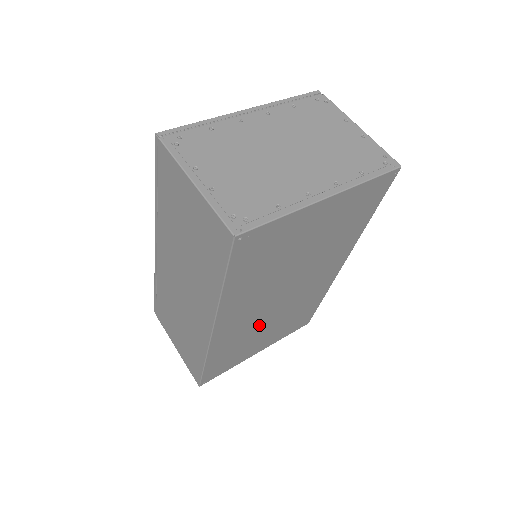
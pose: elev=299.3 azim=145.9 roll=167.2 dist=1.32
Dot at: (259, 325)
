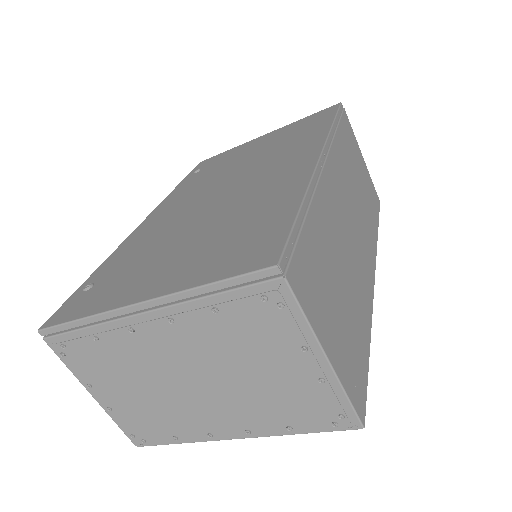
Dot at: occluded
